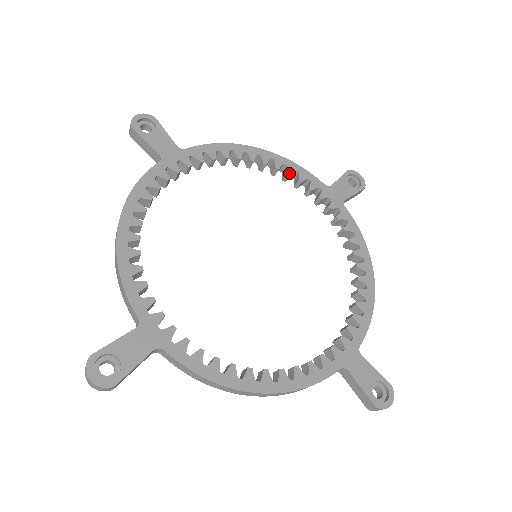
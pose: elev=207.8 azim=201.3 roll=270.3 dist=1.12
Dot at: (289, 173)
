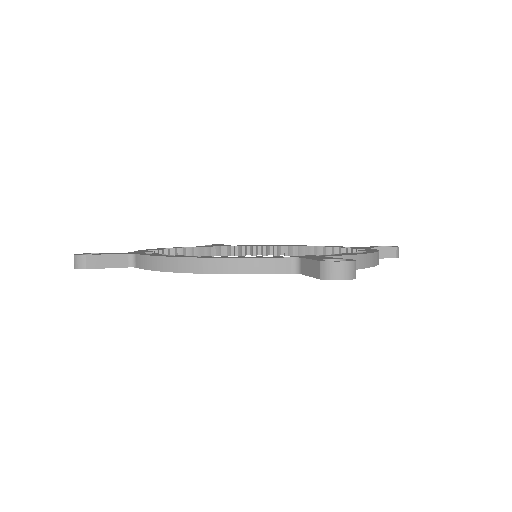
Dot at: (316, 246)
